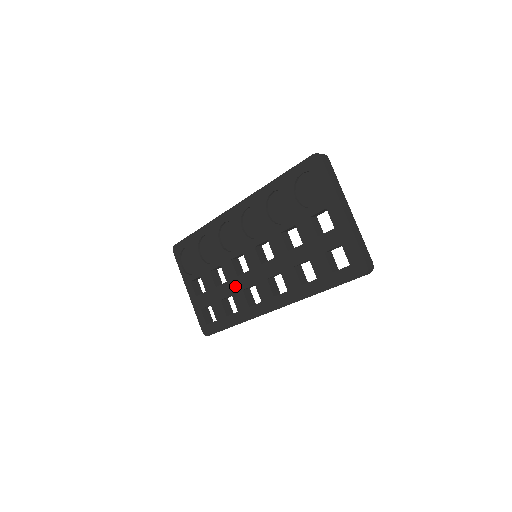
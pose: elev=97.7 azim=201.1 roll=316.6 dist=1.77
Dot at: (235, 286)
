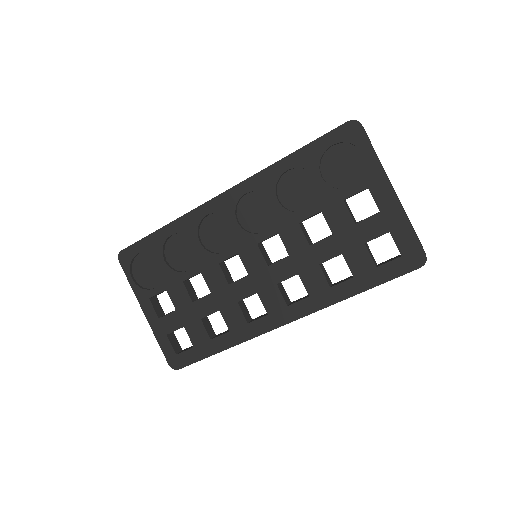
Dot at: (225, 298)
